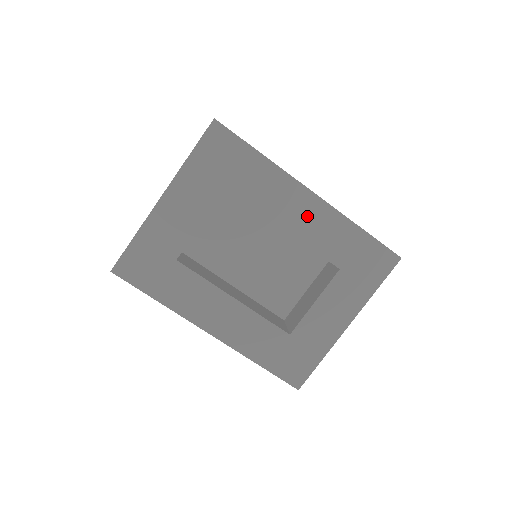
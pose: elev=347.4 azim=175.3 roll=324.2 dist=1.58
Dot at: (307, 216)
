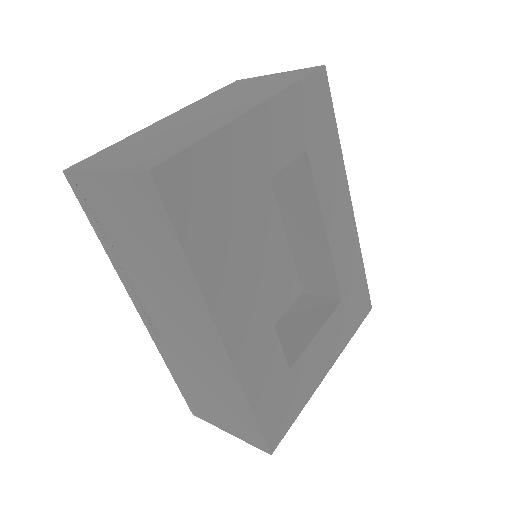
Dot at: (342, 228)
